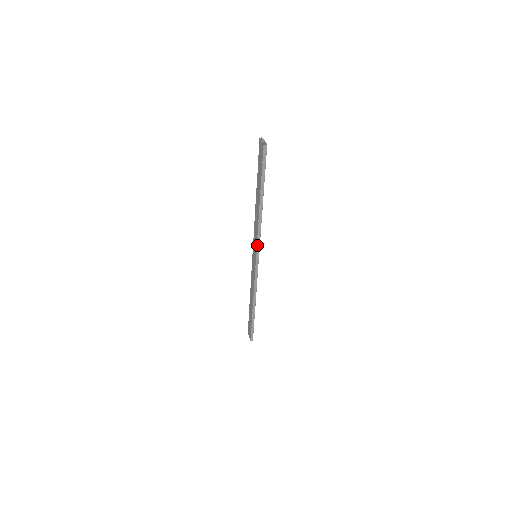
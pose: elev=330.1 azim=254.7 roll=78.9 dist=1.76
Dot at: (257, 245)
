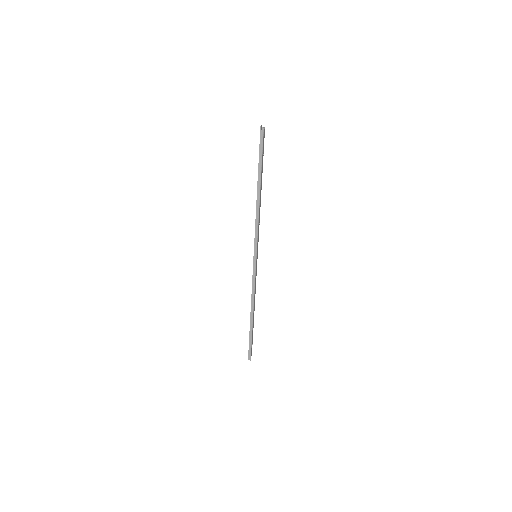
Dot at: (255, 240)
